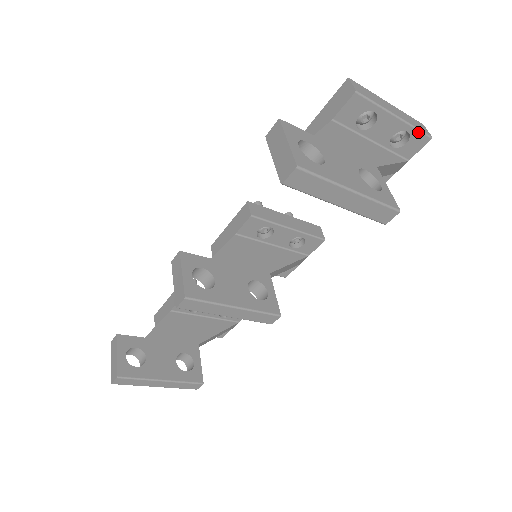
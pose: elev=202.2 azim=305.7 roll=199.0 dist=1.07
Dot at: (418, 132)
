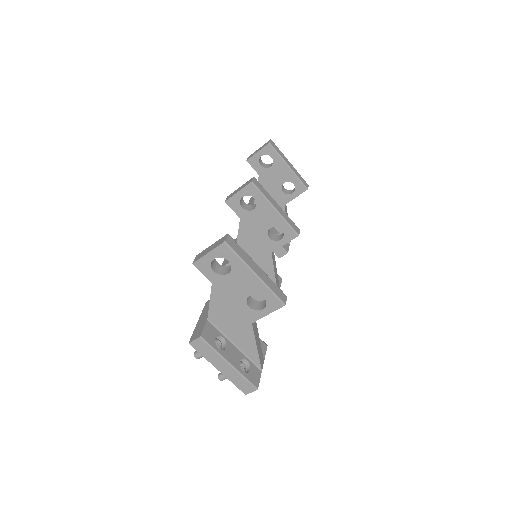
Dot at: occluded
